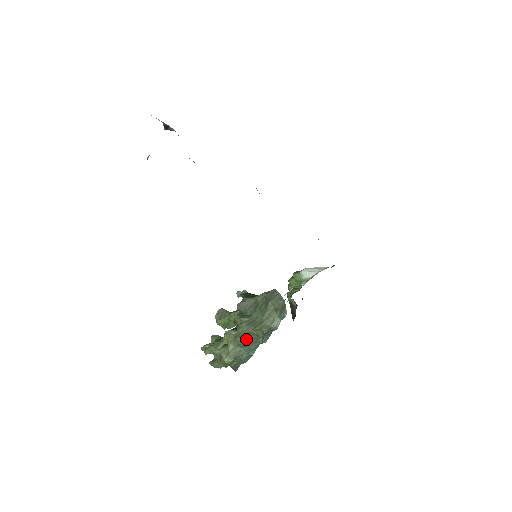
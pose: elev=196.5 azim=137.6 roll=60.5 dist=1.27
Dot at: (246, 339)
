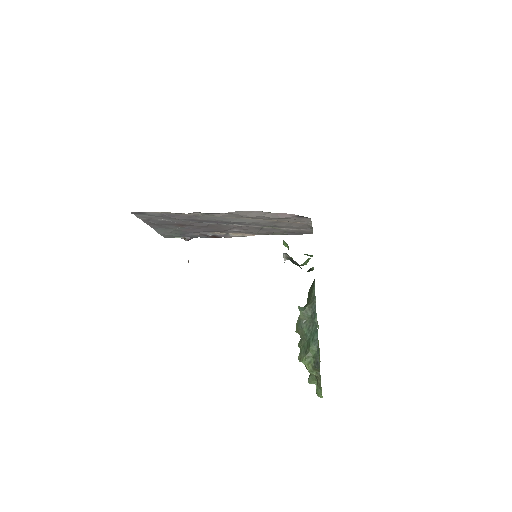
Dot at: (302, 327)
